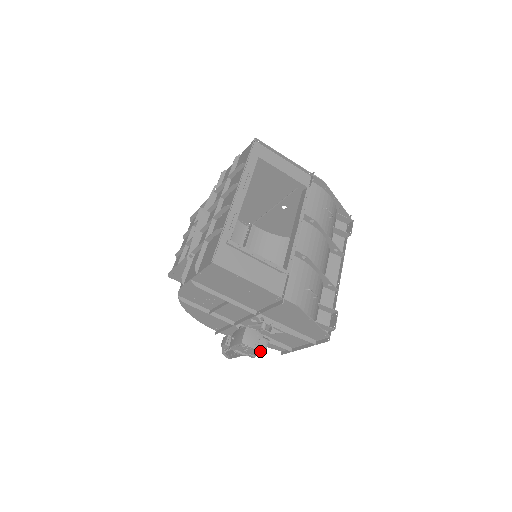
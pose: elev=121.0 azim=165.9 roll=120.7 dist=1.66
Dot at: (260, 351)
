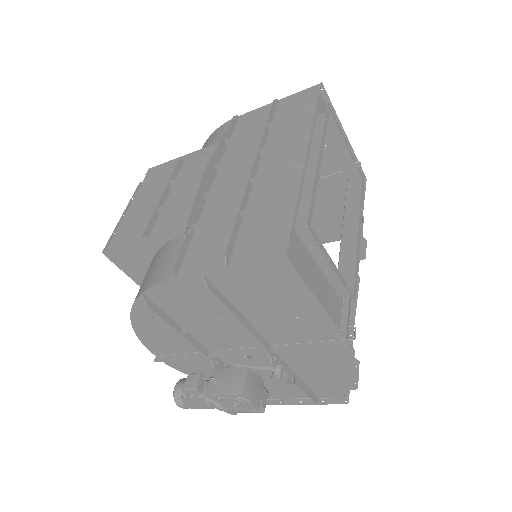
Dot at: (257, 409)
